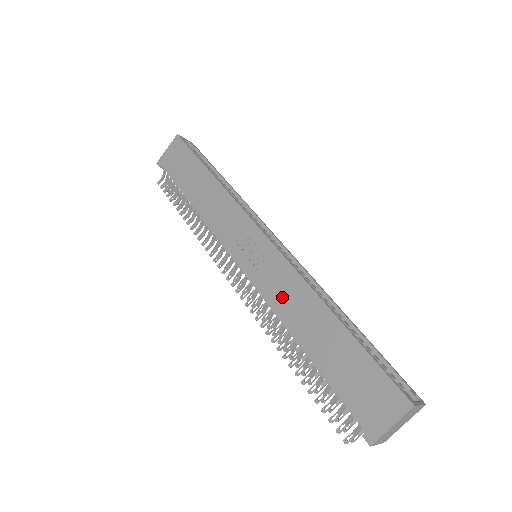
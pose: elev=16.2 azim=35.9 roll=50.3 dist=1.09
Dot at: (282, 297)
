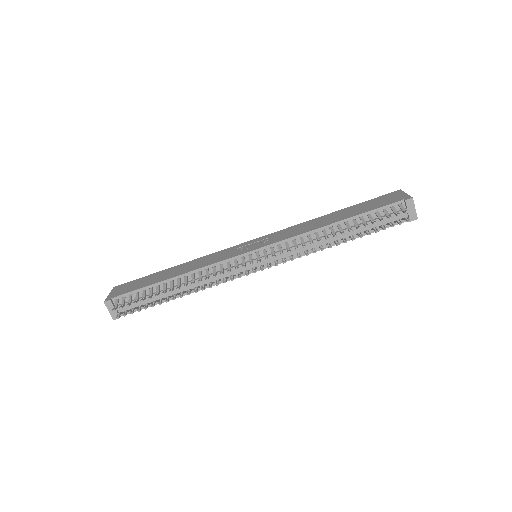
Dot at: (299, 230)
